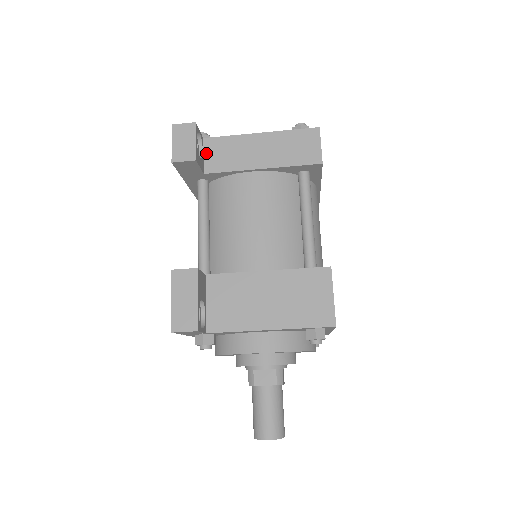
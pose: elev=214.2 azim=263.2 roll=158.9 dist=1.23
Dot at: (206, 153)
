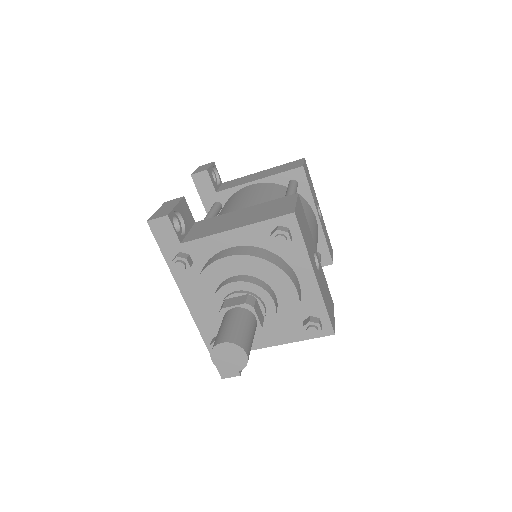
Dot at: (222, 186)
